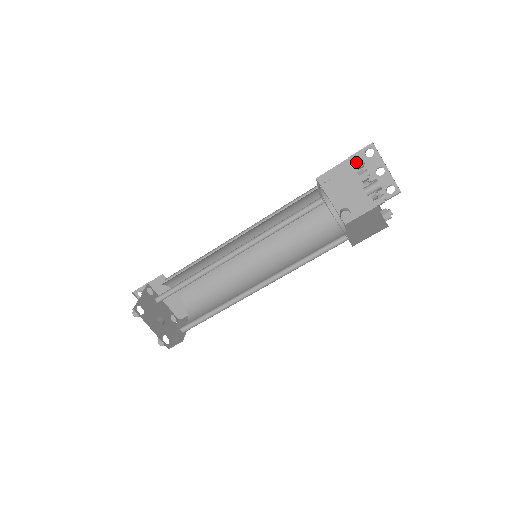
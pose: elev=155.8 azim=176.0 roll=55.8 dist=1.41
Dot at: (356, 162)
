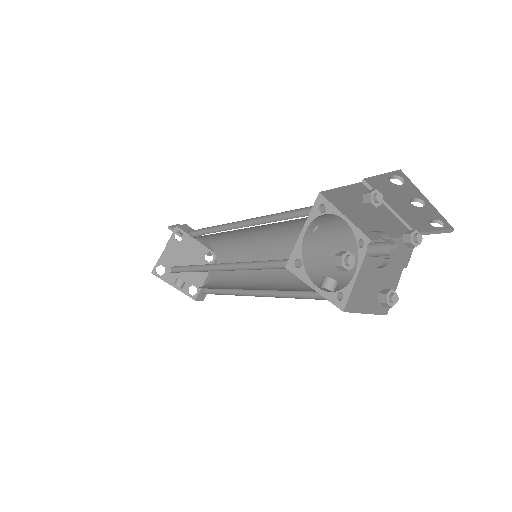
Dot at: (364, 202)
